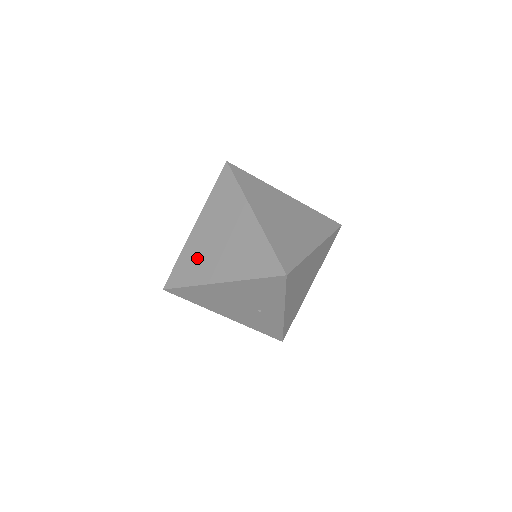
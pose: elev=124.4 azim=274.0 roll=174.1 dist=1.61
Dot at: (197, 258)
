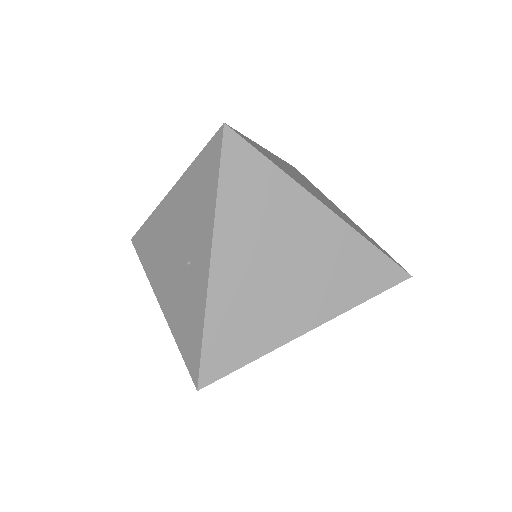
Dot at: occluded
